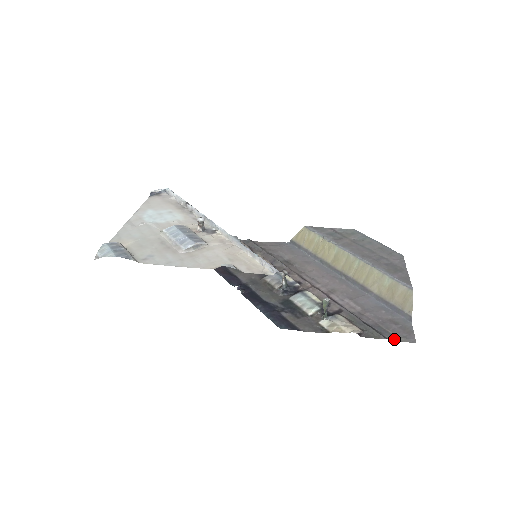
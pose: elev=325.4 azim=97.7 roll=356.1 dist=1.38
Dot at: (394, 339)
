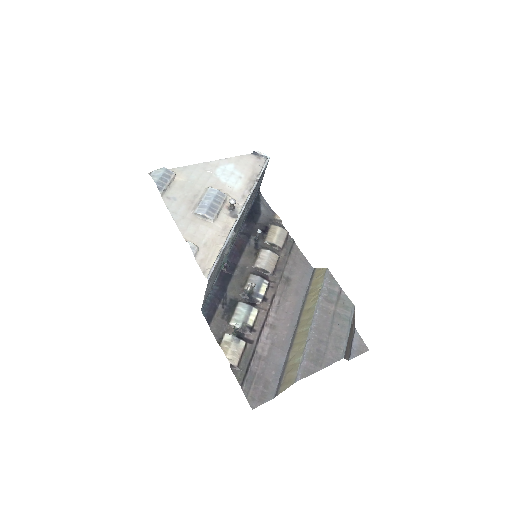
Dot at: (245, 392)
